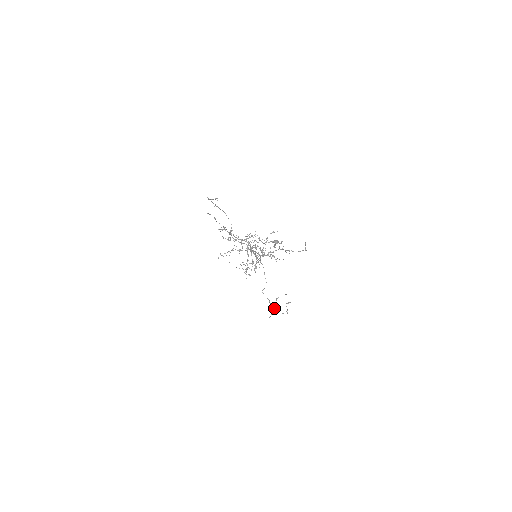
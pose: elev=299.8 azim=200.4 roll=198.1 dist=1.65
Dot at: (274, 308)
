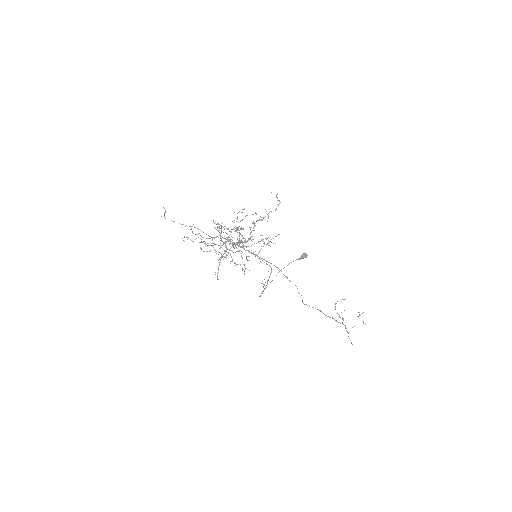
Dot at: (339, 322)
